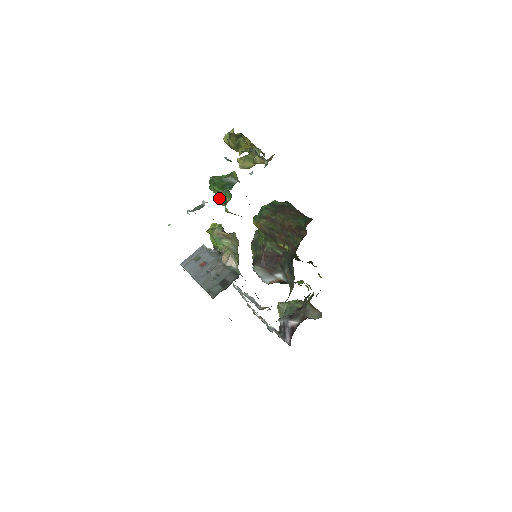
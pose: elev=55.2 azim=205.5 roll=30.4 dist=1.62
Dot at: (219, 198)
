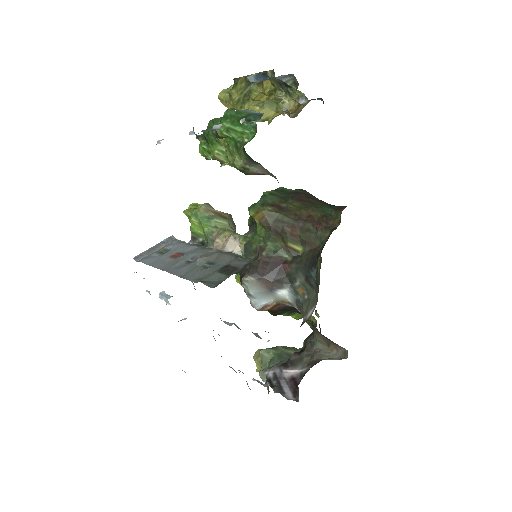
Dot at: (219, 153)
